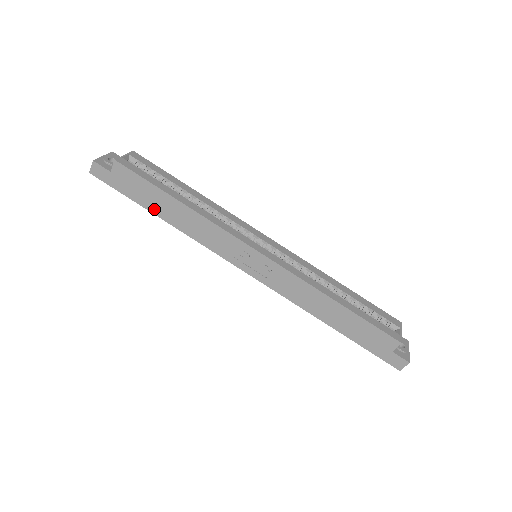
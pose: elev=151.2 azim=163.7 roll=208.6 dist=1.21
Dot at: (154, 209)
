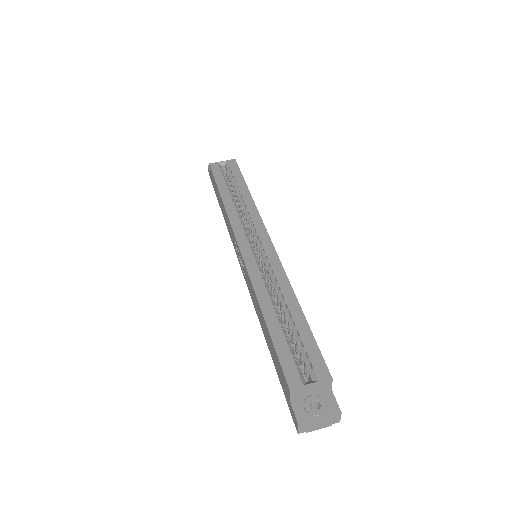
Dot at: occluded
